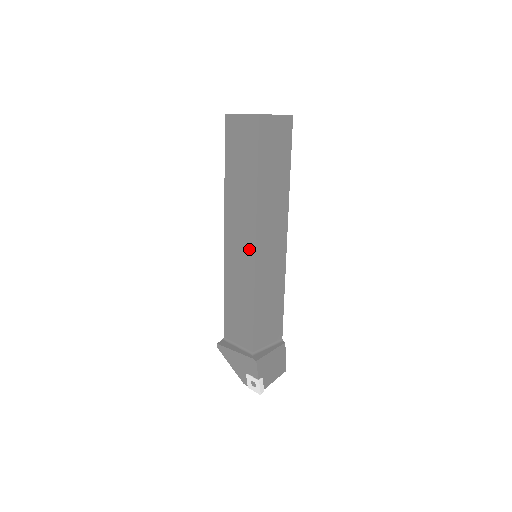
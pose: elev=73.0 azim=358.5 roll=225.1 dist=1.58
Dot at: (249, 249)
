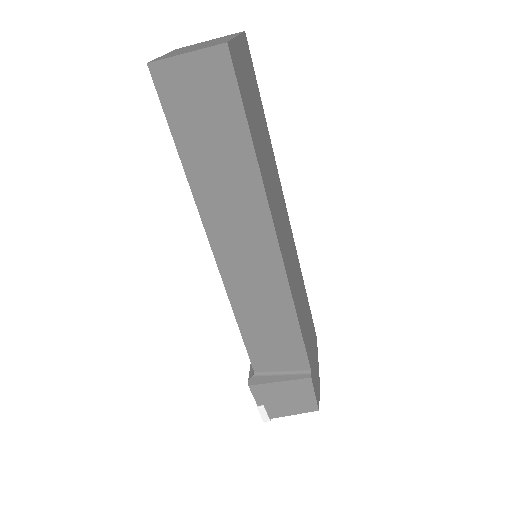
Dot at: occluded
